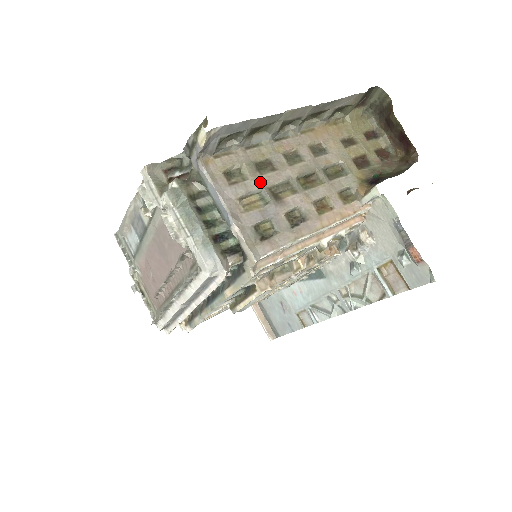
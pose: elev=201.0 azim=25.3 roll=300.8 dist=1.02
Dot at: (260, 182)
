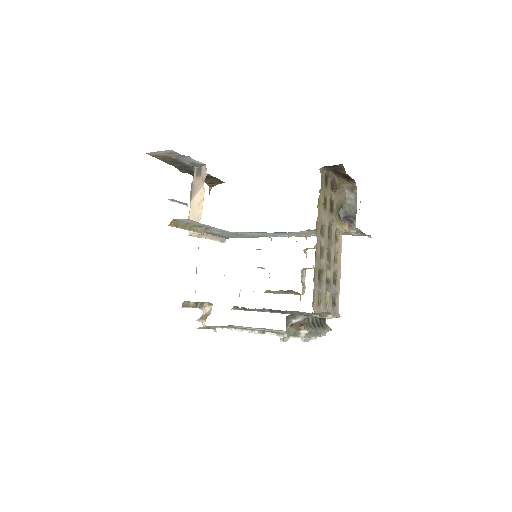
Dot at: (324, 286)
